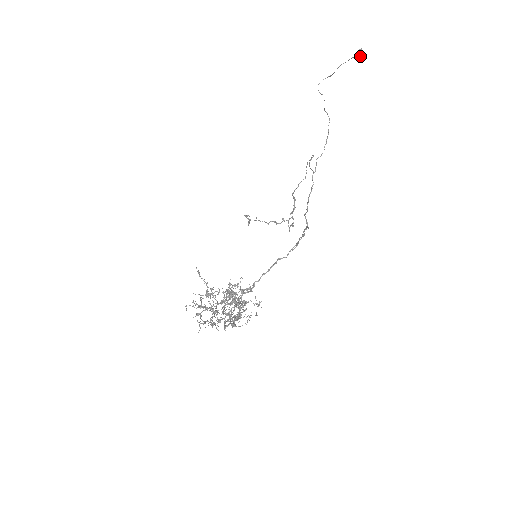
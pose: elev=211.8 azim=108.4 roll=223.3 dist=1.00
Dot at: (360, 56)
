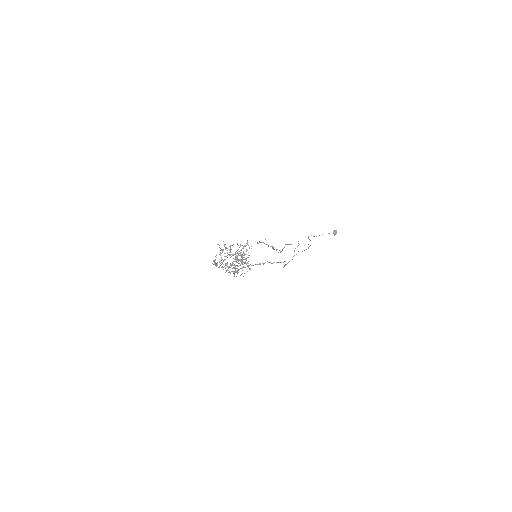
Dot at: (335, 234)
